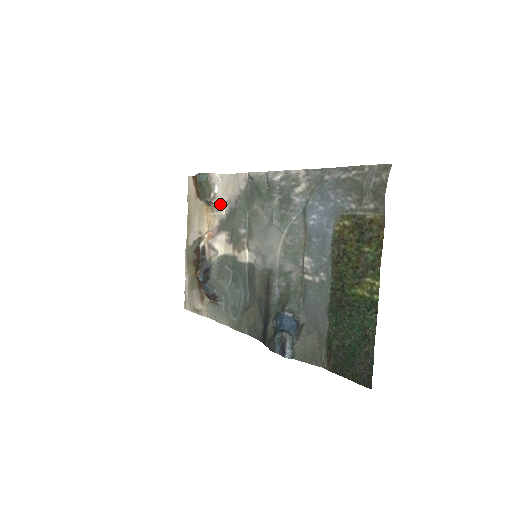
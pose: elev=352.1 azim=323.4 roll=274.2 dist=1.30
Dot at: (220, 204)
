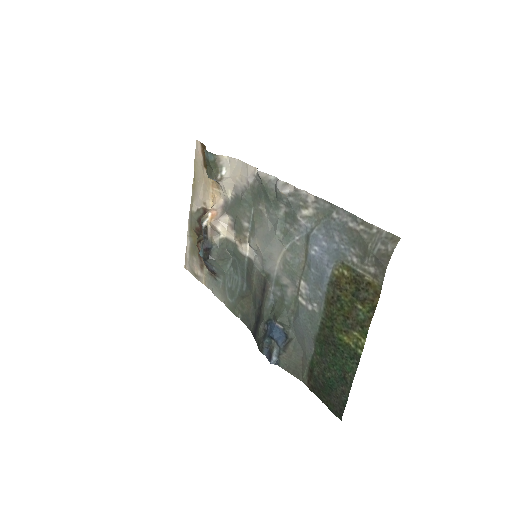
Dot at: (226, 186)
